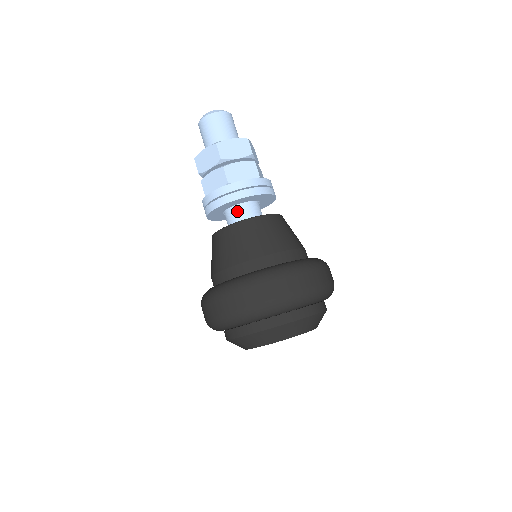
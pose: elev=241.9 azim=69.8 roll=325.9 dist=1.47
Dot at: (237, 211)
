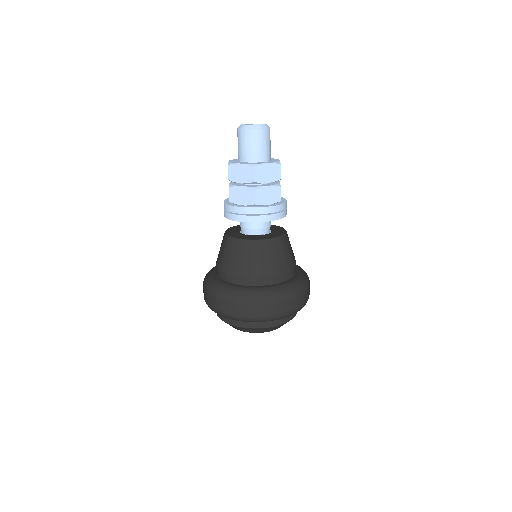
Dot at: (253, 223)
